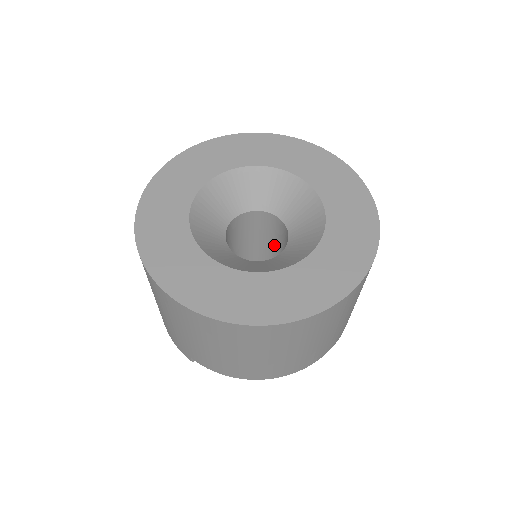
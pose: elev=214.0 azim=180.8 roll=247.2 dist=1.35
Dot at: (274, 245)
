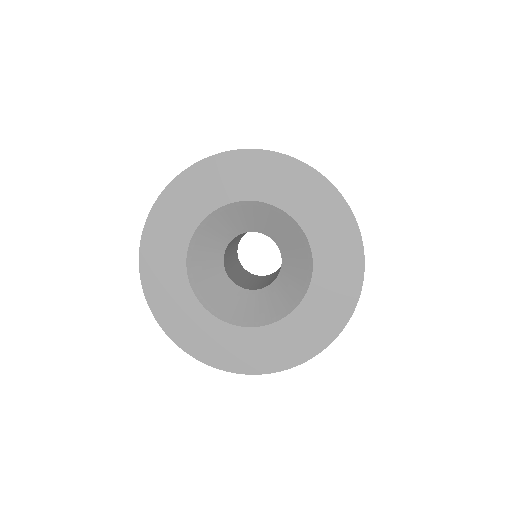
Dot at: occluded
